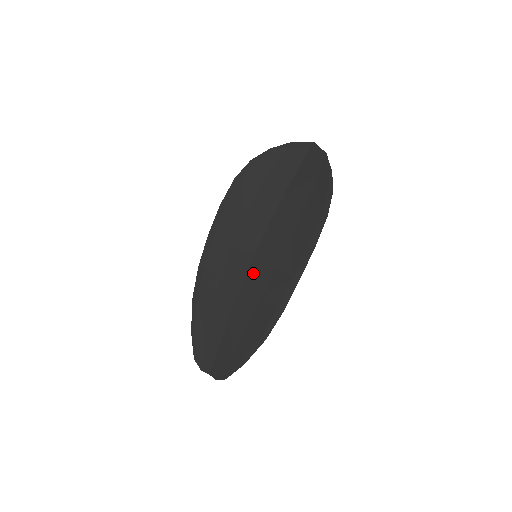
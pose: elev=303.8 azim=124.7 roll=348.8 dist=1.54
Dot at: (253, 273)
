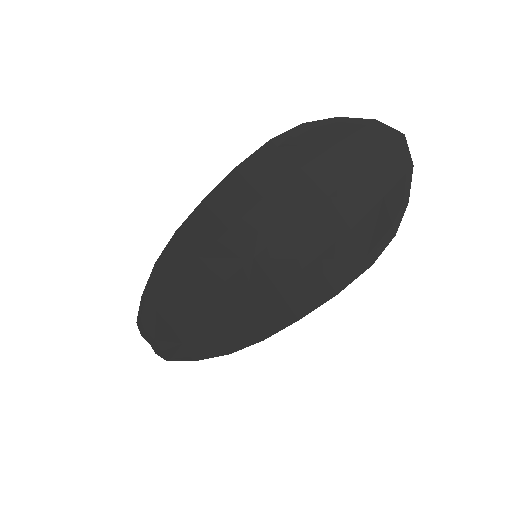
Dot at: (244, 277)
